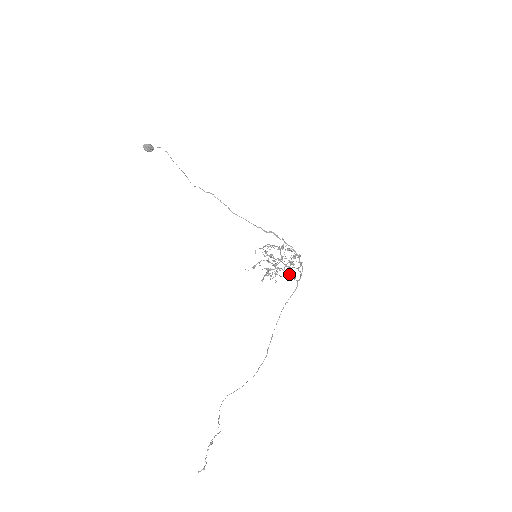
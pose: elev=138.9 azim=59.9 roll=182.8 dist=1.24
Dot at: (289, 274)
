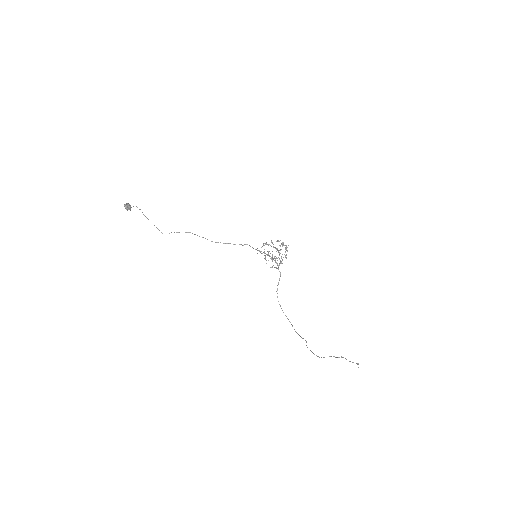
Dot at: occluded
